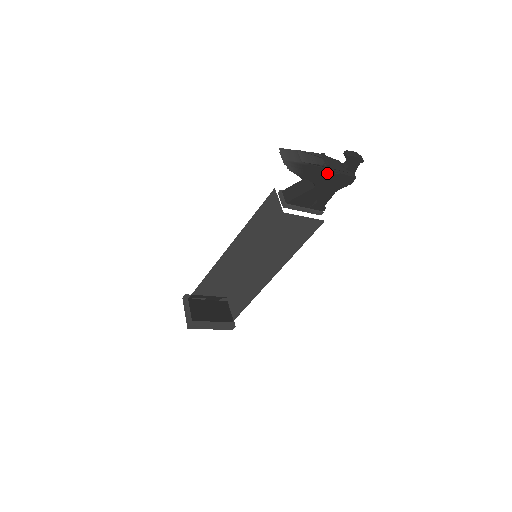
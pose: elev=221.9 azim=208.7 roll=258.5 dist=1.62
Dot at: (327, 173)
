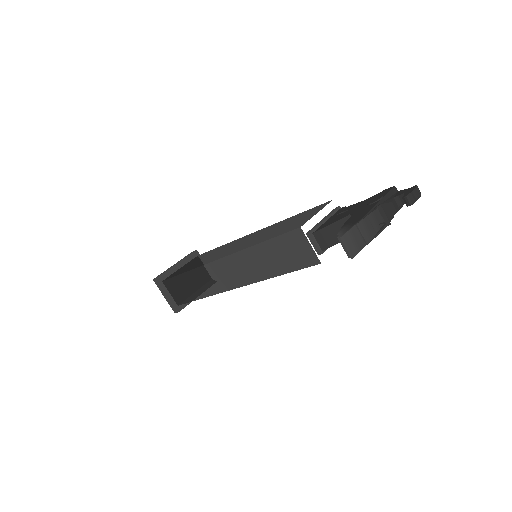
Dot at: occluded
